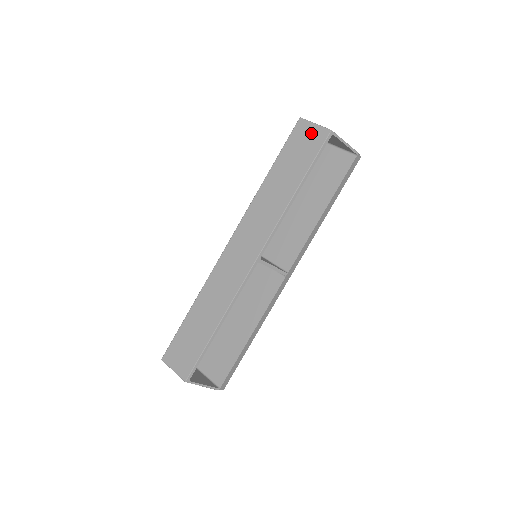
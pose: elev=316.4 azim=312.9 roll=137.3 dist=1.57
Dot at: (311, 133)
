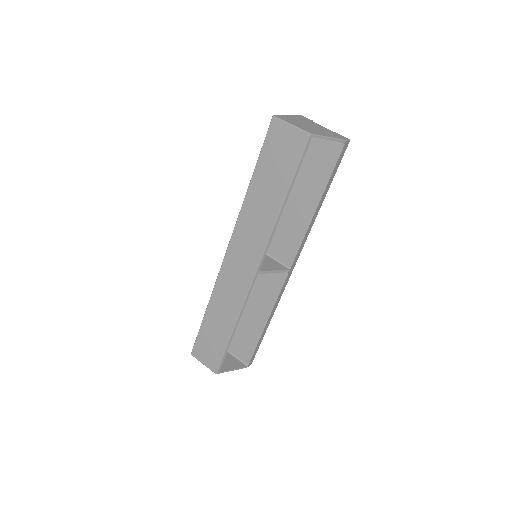
Dot at: (288, 137)
